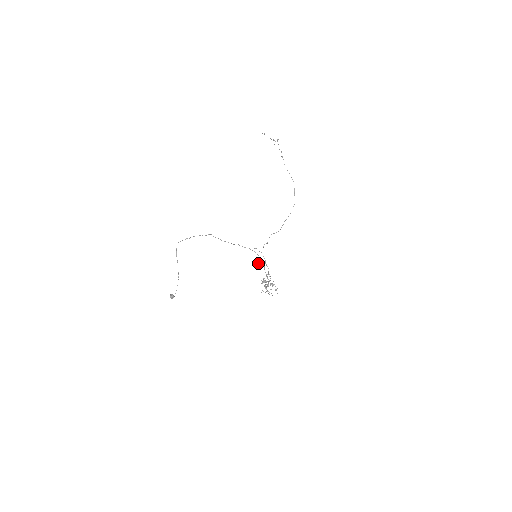
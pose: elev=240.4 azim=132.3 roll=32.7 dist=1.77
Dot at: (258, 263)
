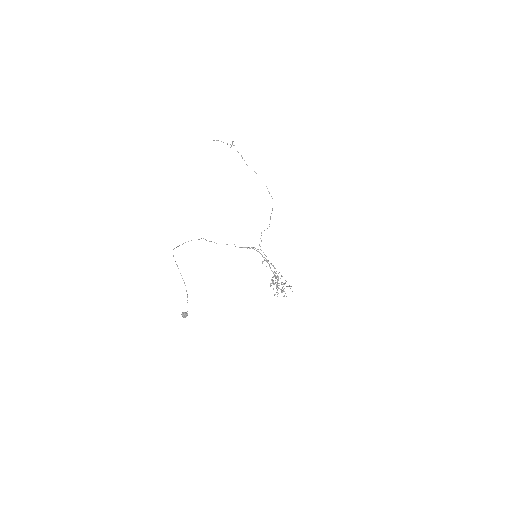
Dot at: occluded
